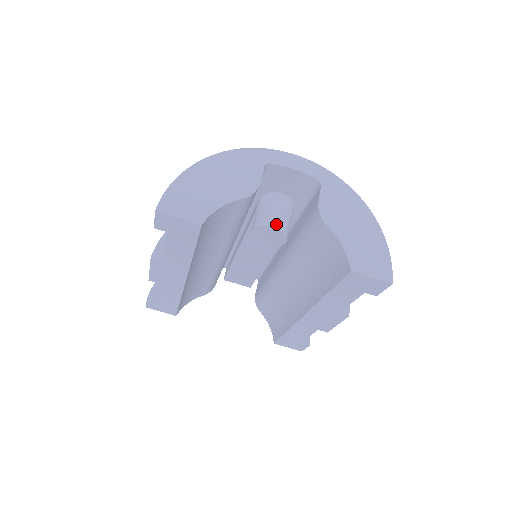
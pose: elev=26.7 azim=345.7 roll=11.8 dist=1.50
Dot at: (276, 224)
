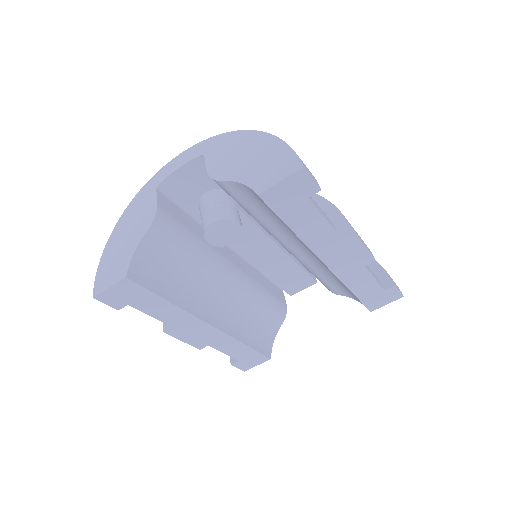
Dot at: (212, 219)
